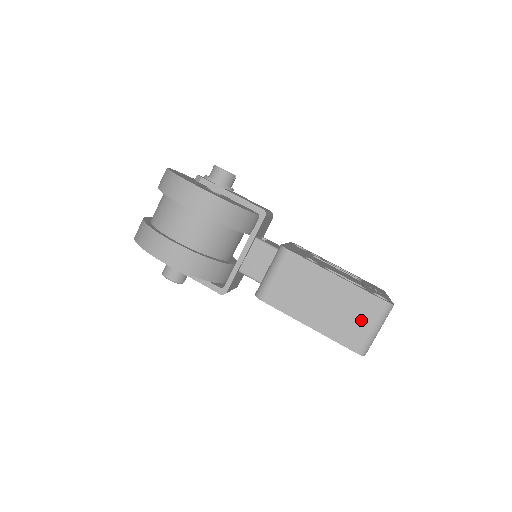
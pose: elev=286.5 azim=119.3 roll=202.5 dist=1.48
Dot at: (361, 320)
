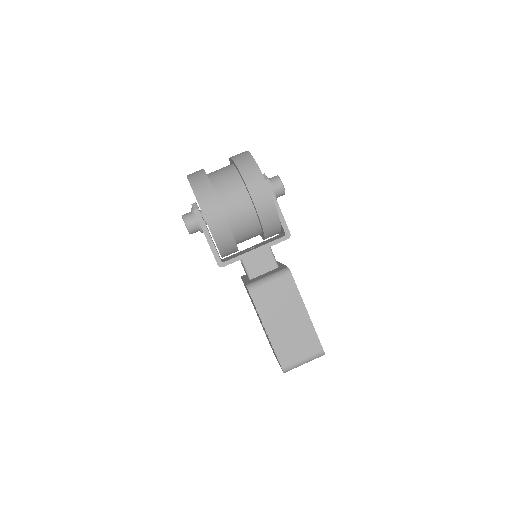
Dot at: (301, 350)
